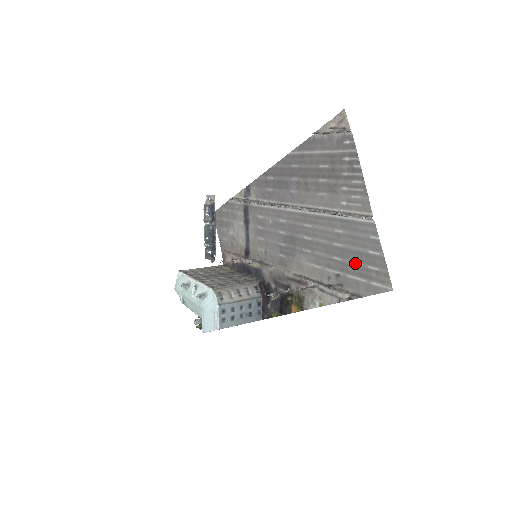
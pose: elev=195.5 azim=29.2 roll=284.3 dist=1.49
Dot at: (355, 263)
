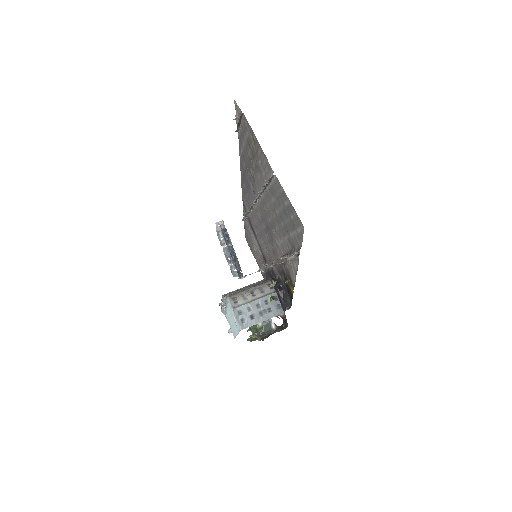
Dot at: (287, 221)
